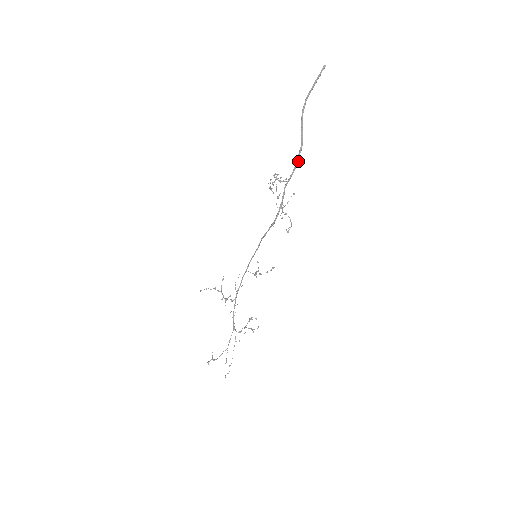
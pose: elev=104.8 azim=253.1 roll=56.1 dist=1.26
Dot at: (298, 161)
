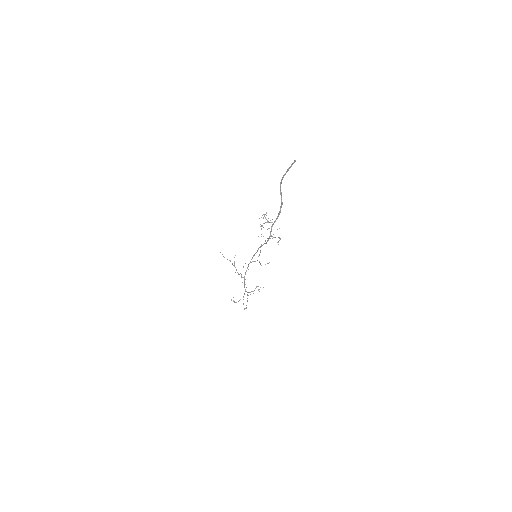
Dot at: occluded
